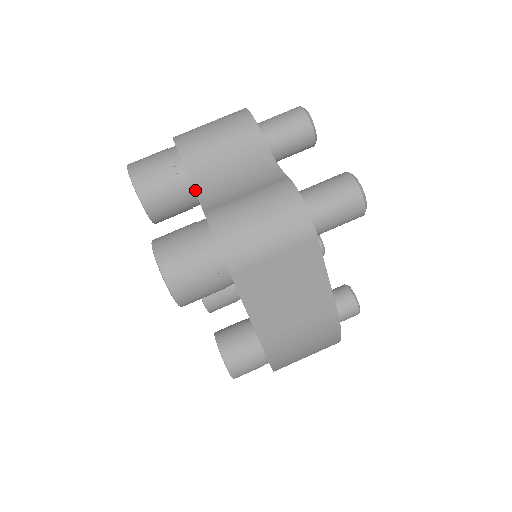
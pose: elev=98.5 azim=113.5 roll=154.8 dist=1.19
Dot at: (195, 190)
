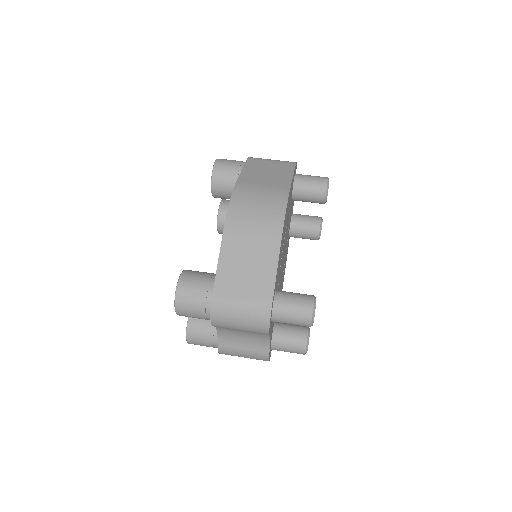
Dot at: occluded
